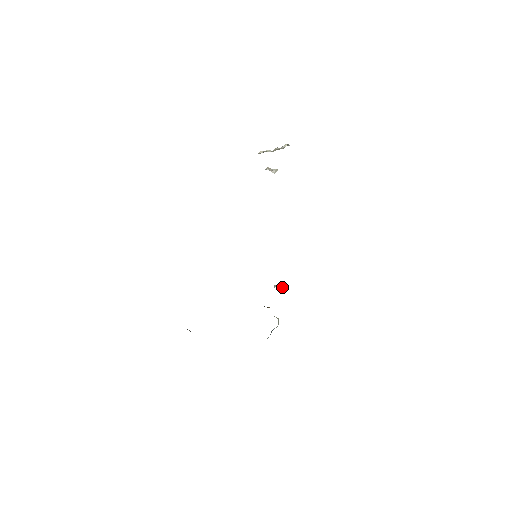
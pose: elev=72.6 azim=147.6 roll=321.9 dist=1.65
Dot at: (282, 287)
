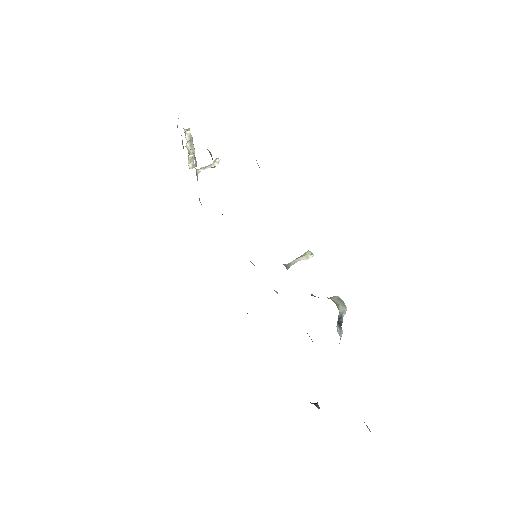
Dot at: (311, 256)
